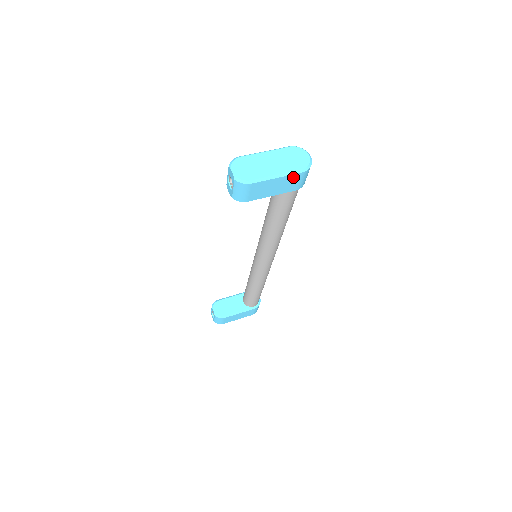
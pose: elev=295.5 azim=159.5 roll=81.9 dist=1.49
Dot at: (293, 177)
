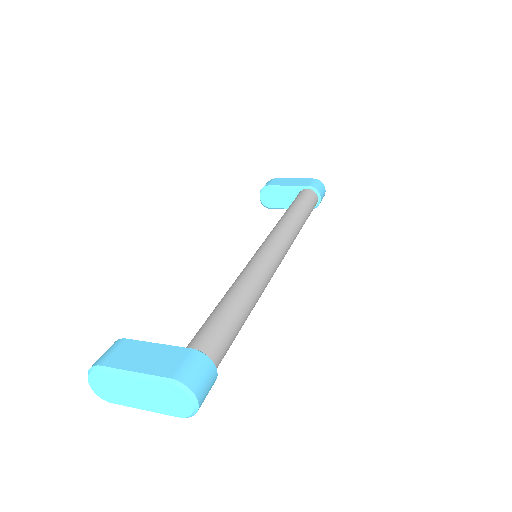
Dot at: occluded
